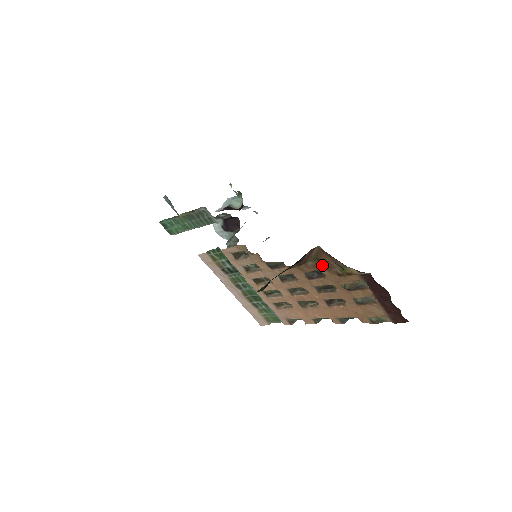
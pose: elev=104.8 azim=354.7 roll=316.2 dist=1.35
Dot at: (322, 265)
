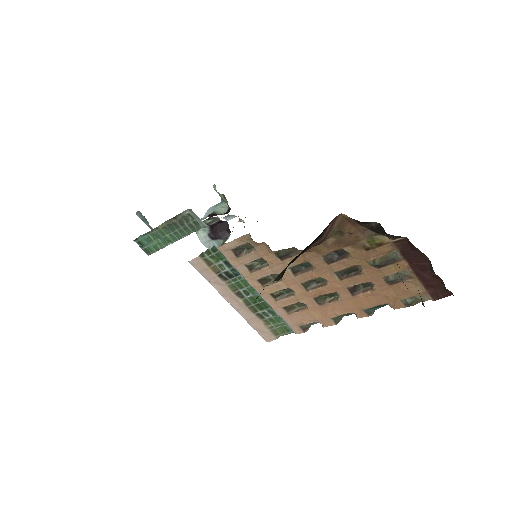
Dot at: (345, 240)
